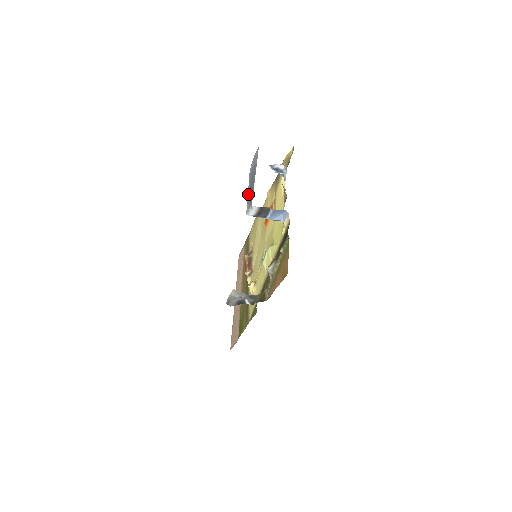
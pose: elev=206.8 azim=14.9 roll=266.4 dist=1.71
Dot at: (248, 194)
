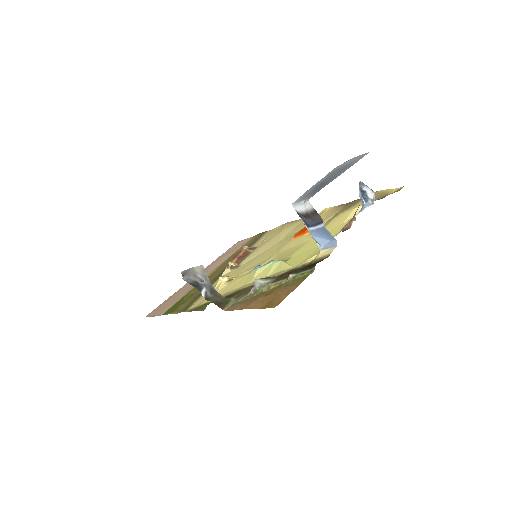
Dot at: (314, 186)
